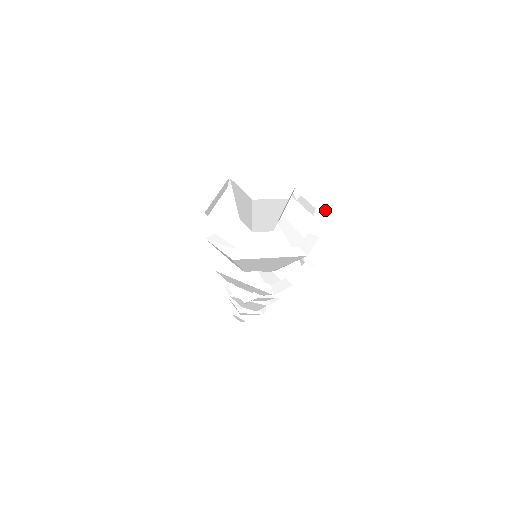
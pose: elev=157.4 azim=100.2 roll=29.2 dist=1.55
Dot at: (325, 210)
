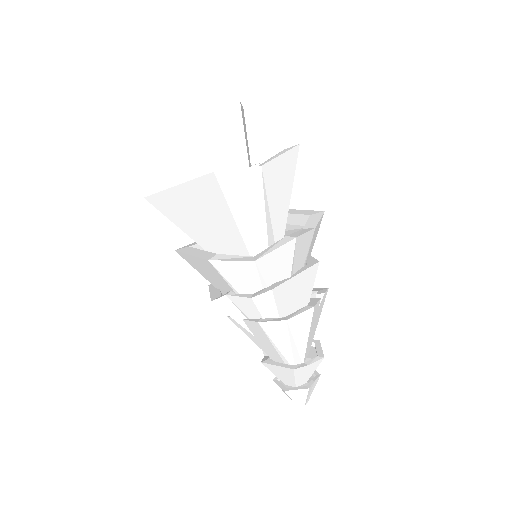
Dot at: (294, 146)
